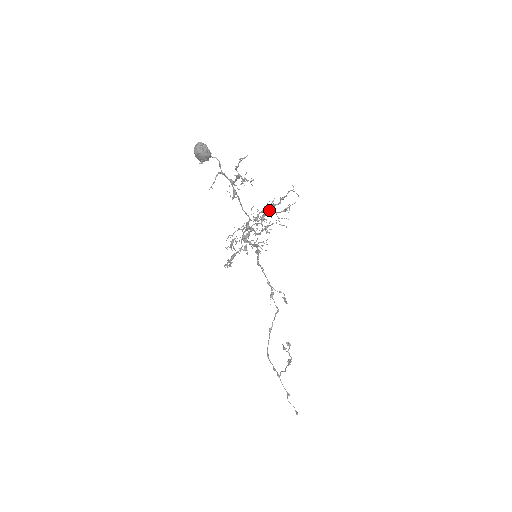
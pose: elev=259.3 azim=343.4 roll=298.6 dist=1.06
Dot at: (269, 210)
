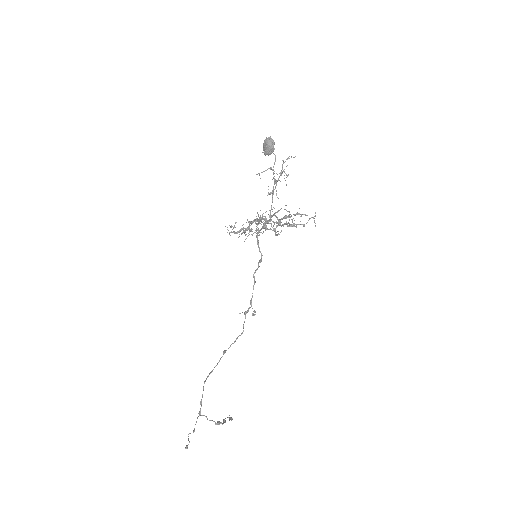
Dot at: (288, 226)
